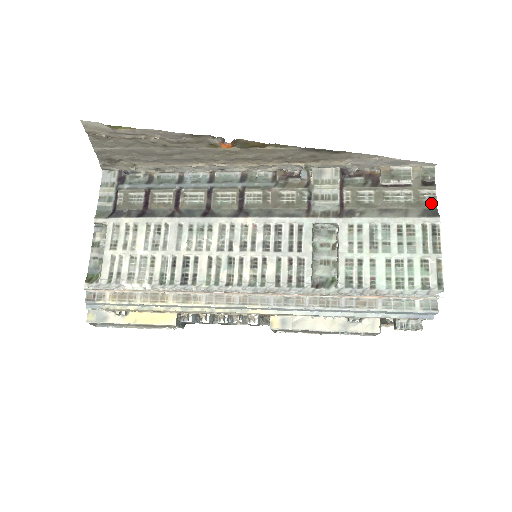
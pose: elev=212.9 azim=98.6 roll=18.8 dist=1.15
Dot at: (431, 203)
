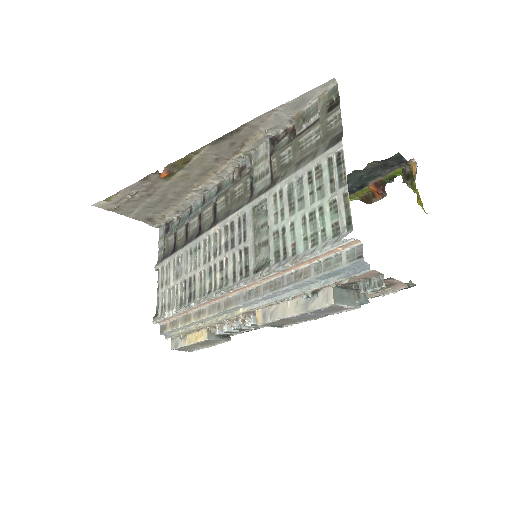
Dot at: (337, 128)
